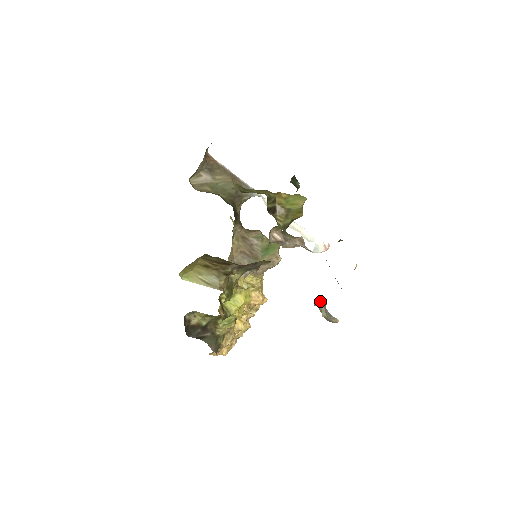
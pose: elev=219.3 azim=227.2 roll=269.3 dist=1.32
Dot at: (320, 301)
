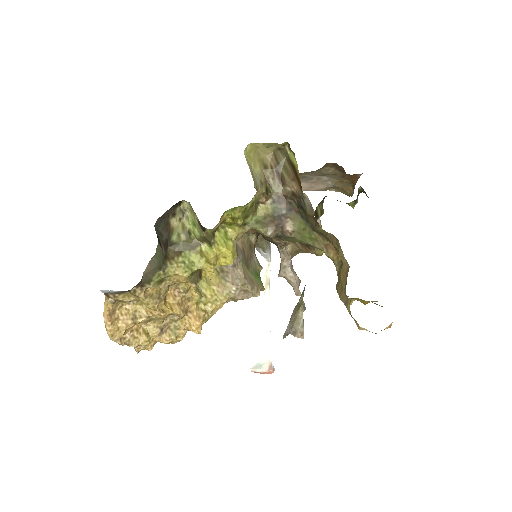
Dot at: occluded
